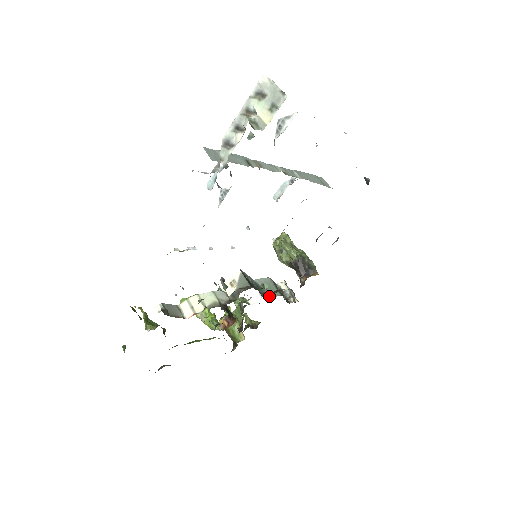
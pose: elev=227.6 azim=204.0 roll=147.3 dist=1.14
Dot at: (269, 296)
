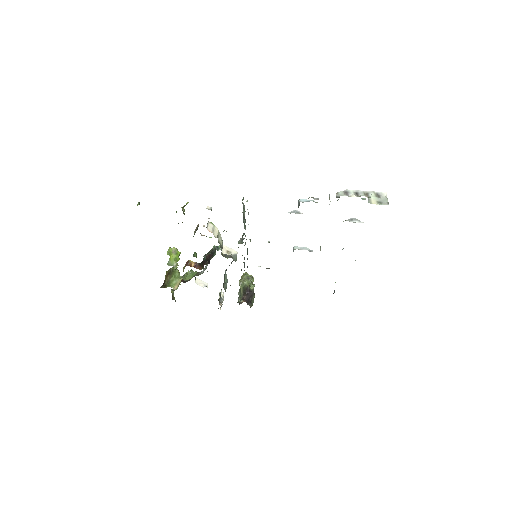
Dot at: (224, 284)
